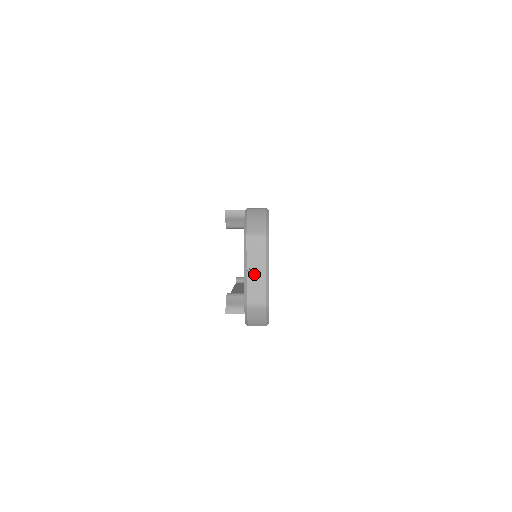
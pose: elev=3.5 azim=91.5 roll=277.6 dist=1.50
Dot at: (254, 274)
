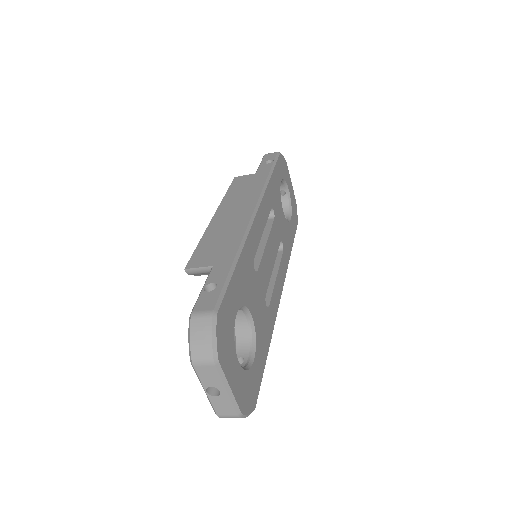
Dot at: occluded
